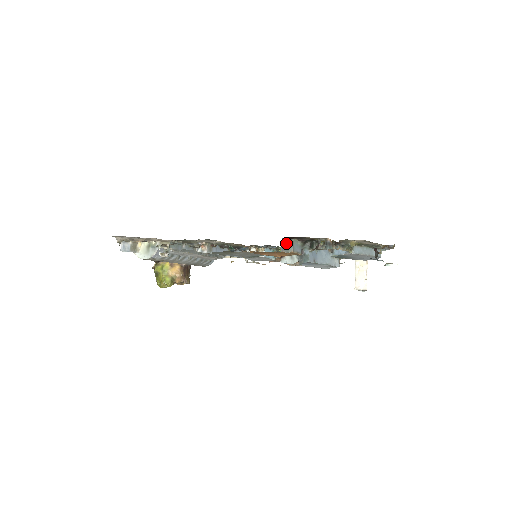
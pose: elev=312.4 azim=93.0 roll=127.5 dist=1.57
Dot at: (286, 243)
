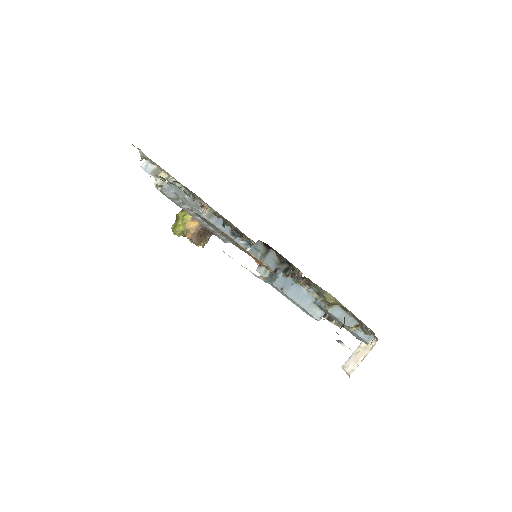
Dot at: (261, 248)
